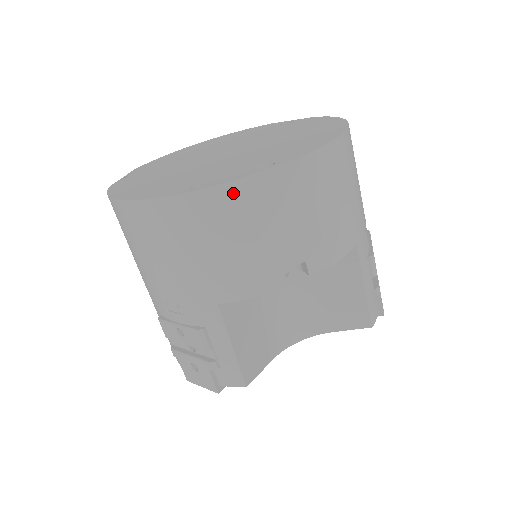
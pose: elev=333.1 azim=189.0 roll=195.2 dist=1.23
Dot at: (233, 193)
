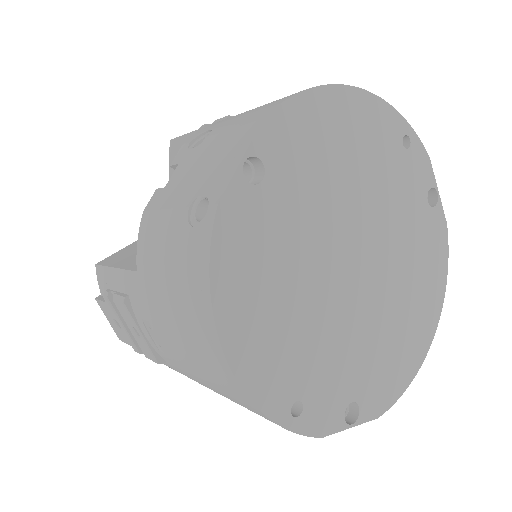
Dot at: occluded
